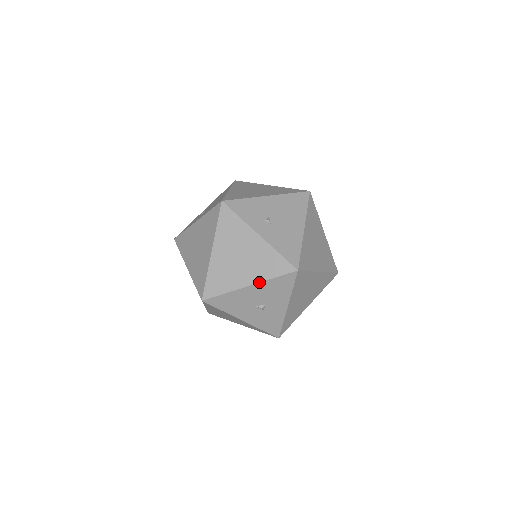
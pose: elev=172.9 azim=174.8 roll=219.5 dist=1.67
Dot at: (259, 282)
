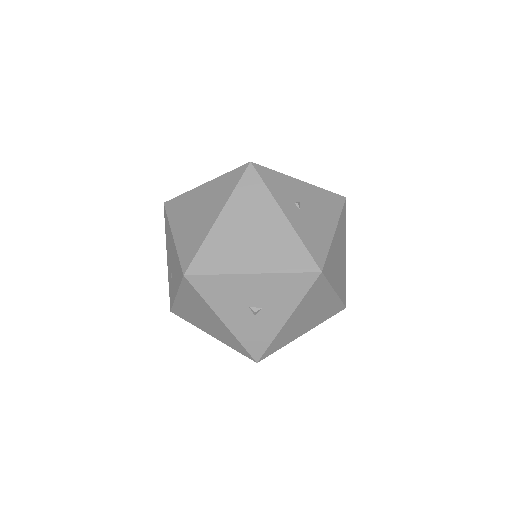
Dot at: (267, 272)
